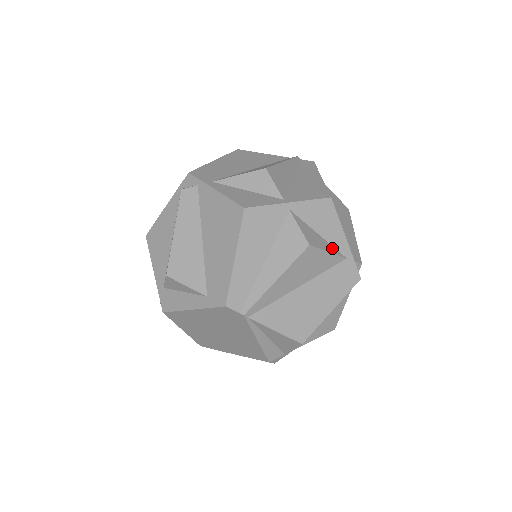
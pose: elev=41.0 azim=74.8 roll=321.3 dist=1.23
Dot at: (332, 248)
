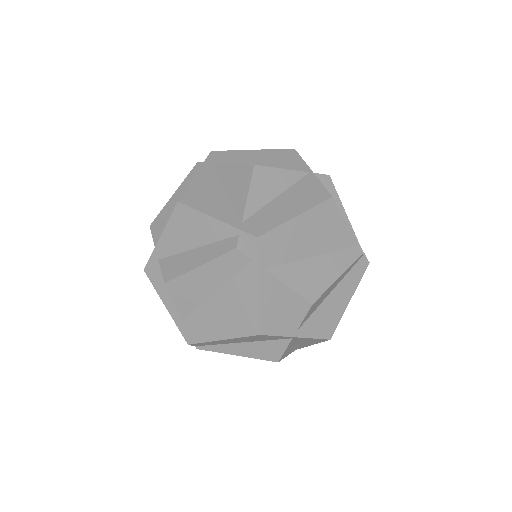
Dot at: (296, 347)
